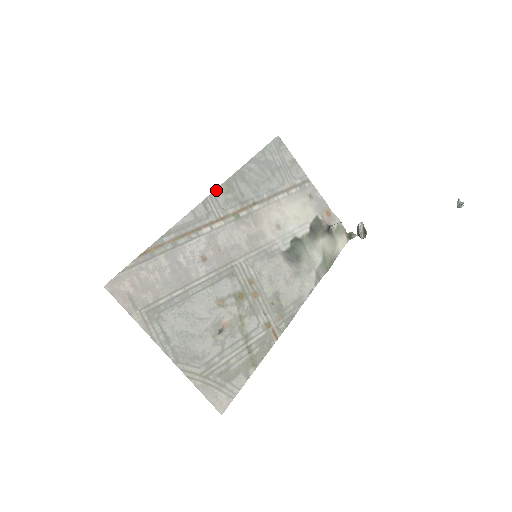
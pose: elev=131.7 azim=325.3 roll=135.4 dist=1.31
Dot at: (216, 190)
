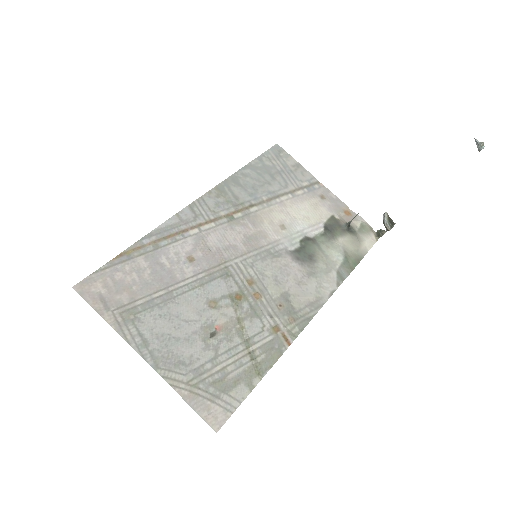
Dot at: (205, 195)
